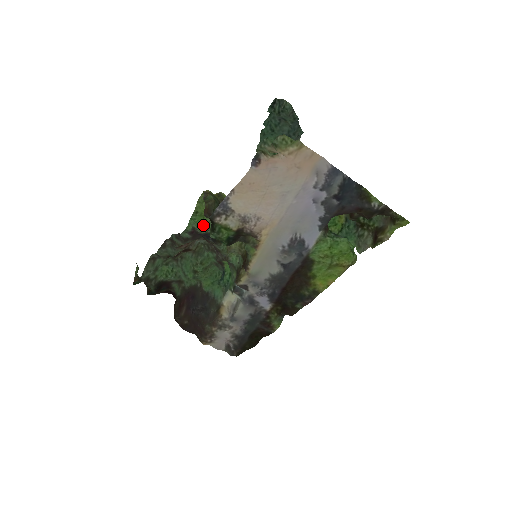
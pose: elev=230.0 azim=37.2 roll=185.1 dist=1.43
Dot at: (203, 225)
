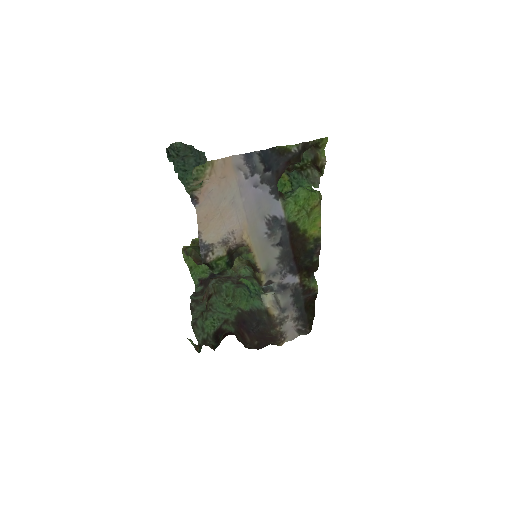
Dot at: (203, 271)
